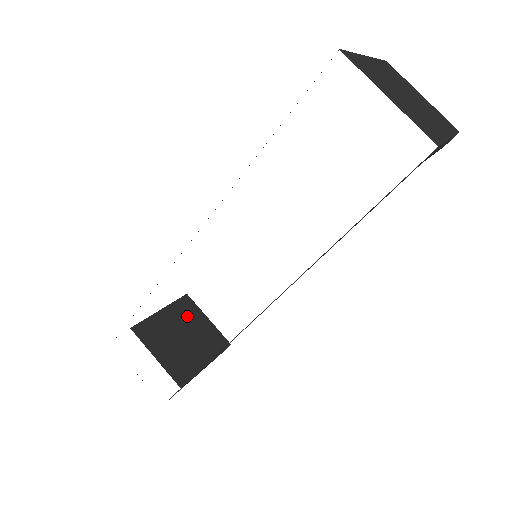
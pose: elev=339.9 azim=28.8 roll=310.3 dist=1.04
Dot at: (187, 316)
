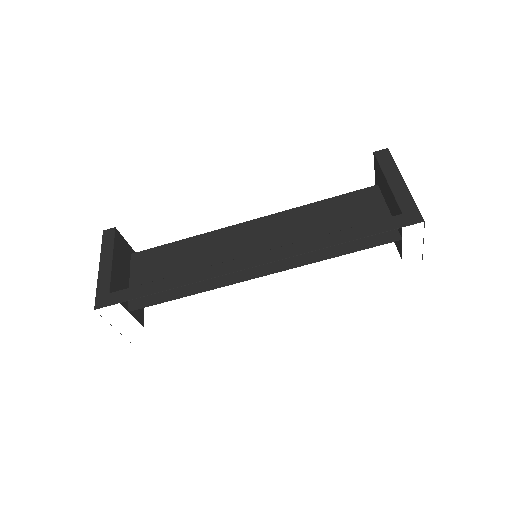
Dot at: (123, 253)
